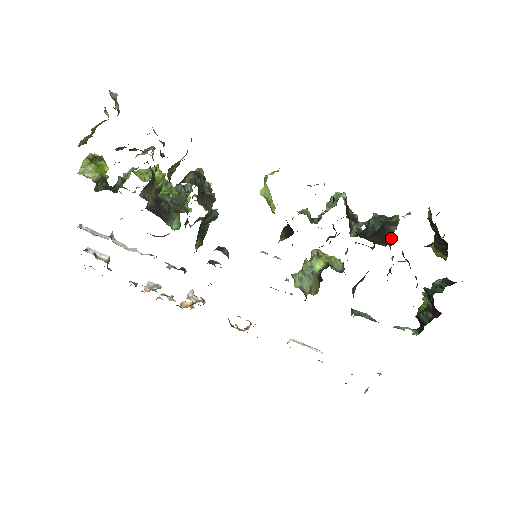
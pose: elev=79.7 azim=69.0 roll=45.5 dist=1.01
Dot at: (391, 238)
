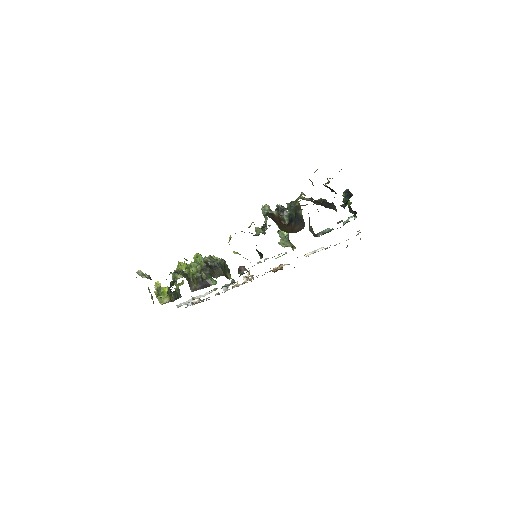
Dot at: (303, 220)
